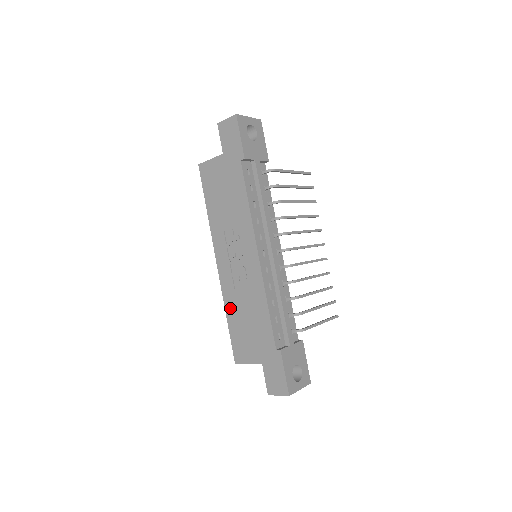
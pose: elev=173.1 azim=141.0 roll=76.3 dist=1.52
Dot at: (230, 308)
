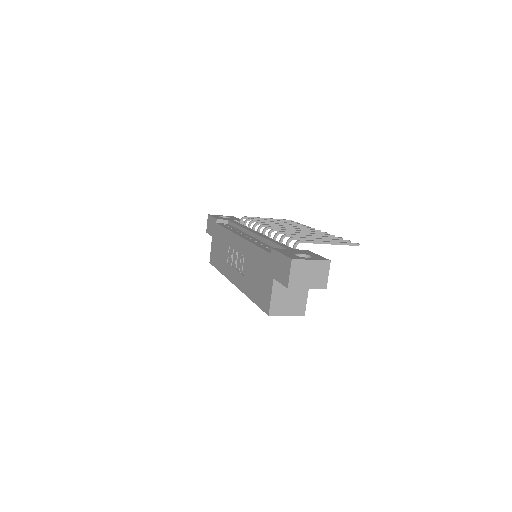
Dot at: (248, 290)
